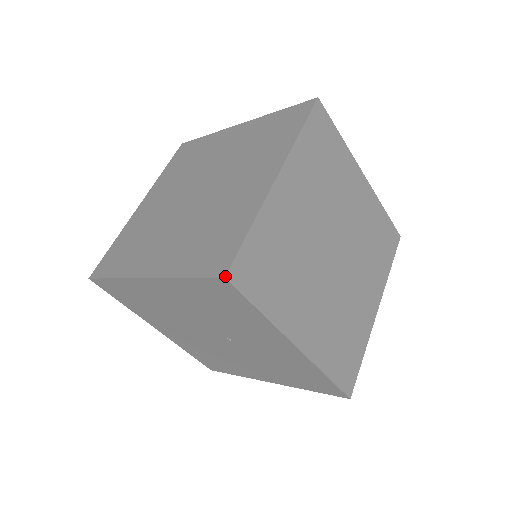
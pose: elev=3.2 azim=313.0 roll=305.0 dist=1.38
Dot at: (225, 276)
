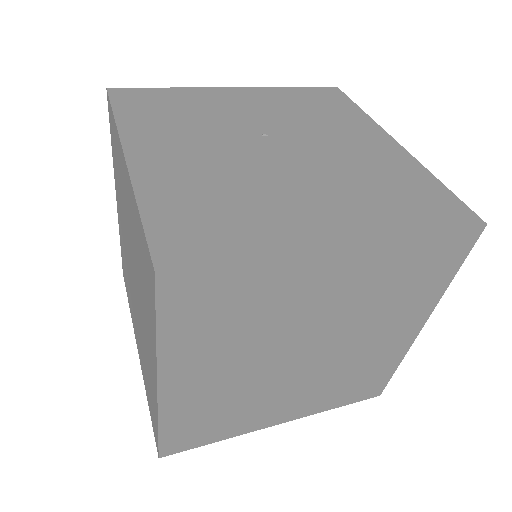
Dot at: occluded
